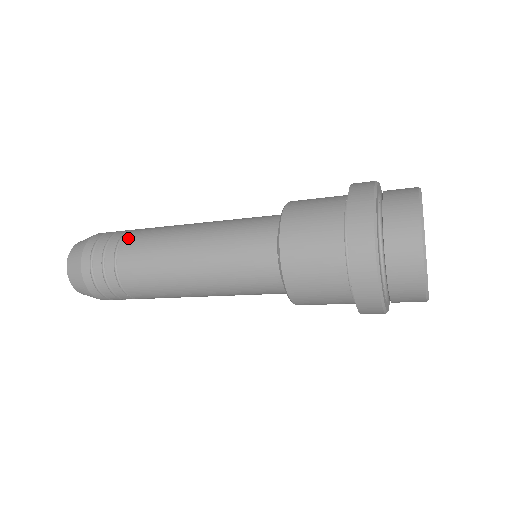
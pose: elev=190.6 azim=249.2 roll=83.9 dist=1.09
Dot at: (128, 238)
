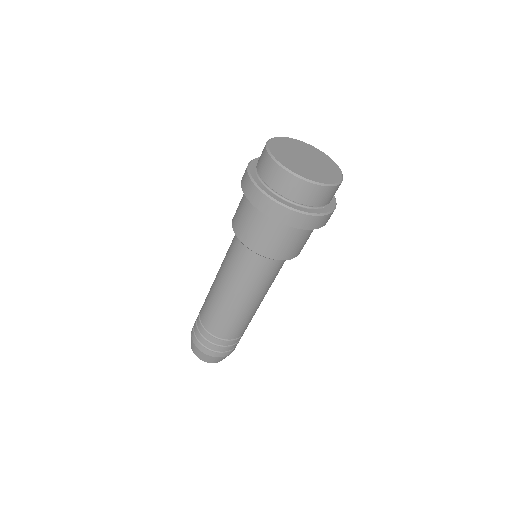
Dot at: (202, 317)
